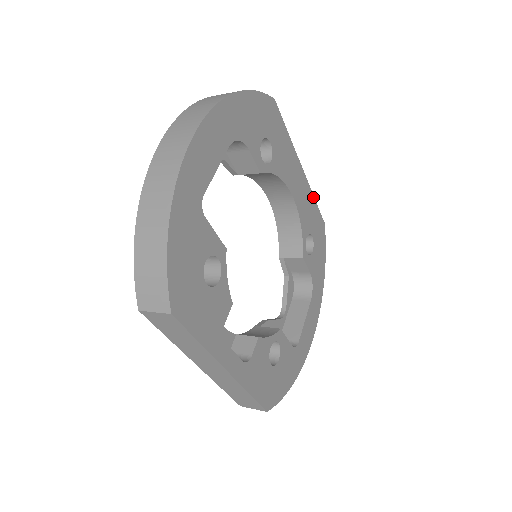
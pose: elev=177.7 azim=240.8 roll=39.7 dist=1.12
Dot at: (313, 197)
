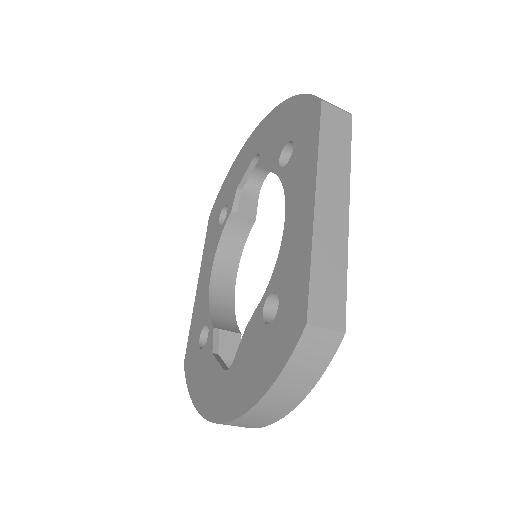
Dot at: occluded
